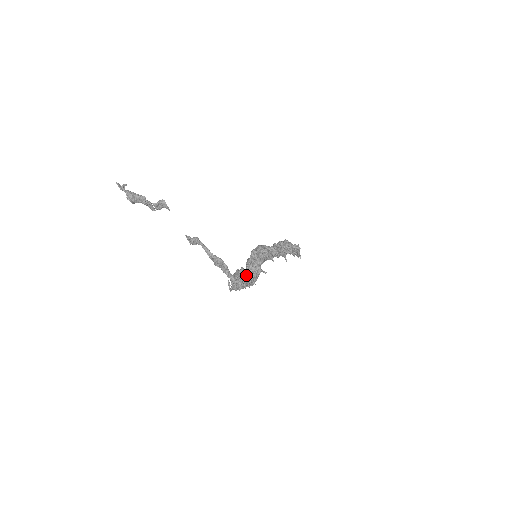
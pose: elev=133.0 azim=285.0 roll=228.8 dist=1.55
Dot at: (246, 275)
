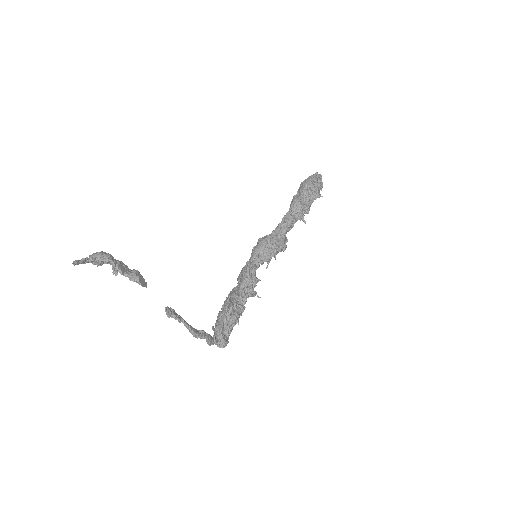
Dot at: (233, 324)
